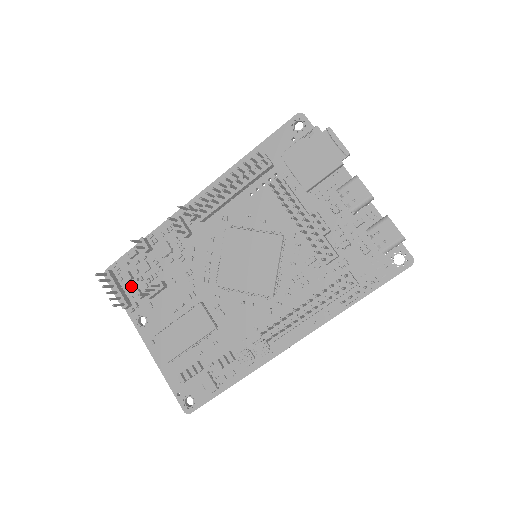
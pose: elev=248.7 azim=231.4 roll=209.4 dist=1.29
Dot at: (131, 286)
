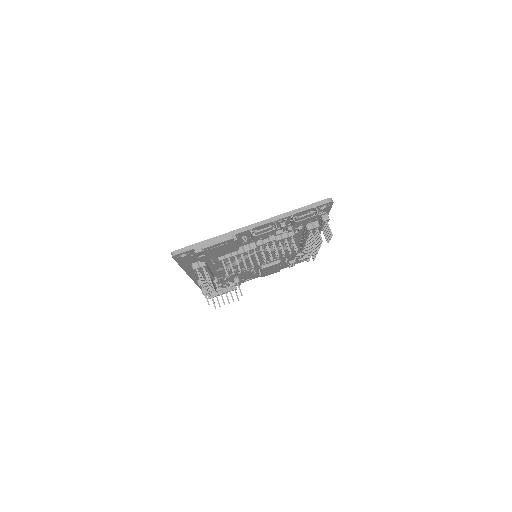
Dot at: (224, 287)
